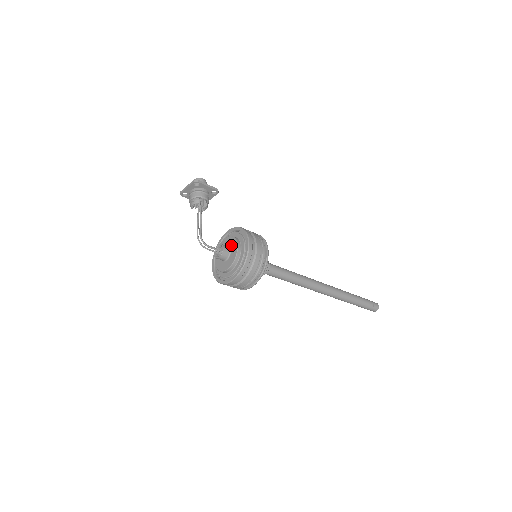
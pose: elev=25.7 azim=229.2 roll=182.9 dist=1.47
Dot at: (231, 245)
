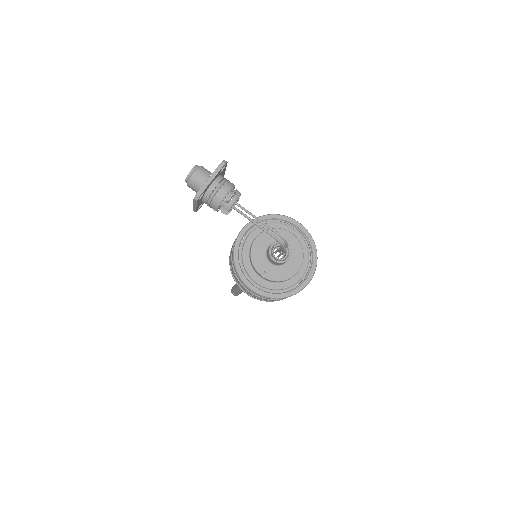
Dot at: occluded
